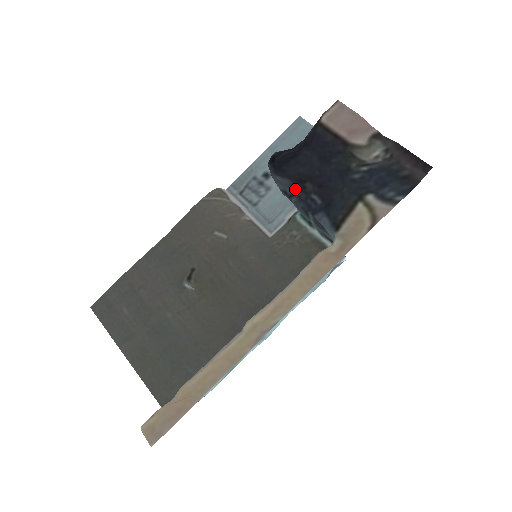
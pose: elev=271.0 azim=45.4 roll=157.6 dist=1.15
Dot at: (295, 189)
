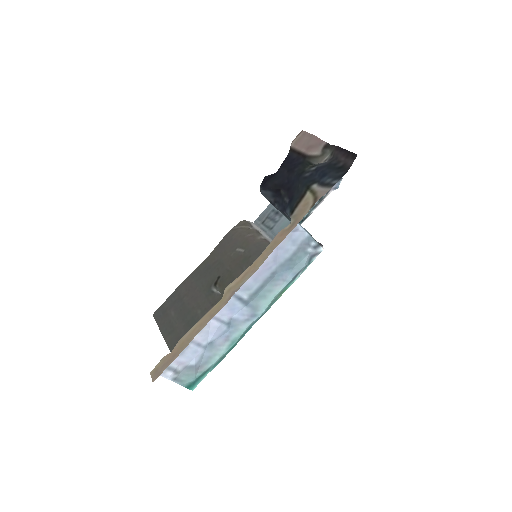
Dot at: (276, 198)
